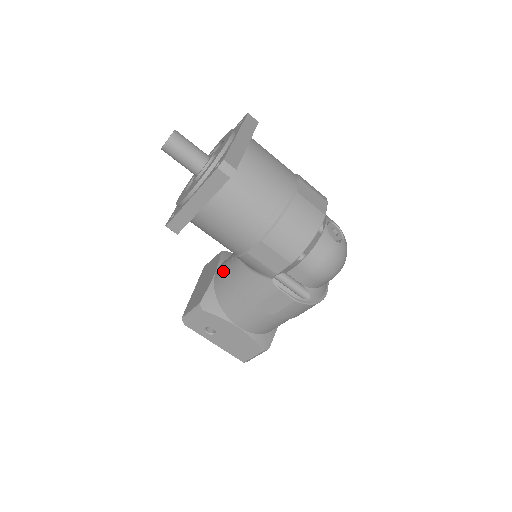
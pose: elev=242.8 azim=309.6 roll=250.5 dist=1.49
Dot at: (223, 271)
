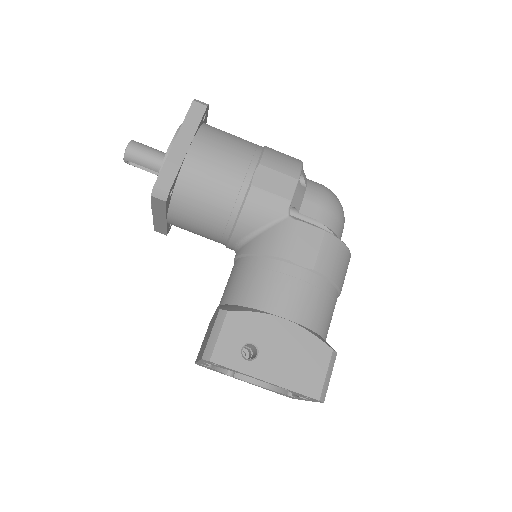
Dot at: (228, 284)
